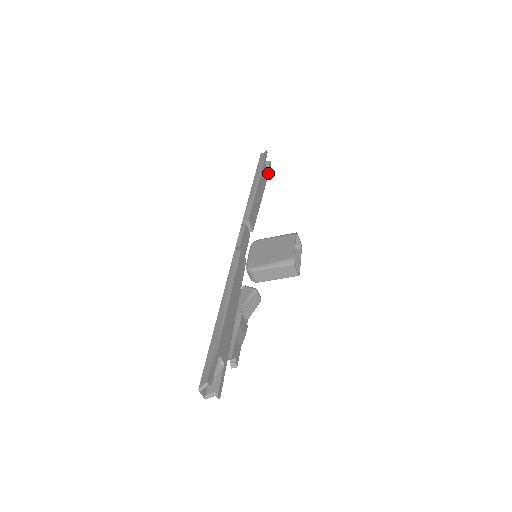
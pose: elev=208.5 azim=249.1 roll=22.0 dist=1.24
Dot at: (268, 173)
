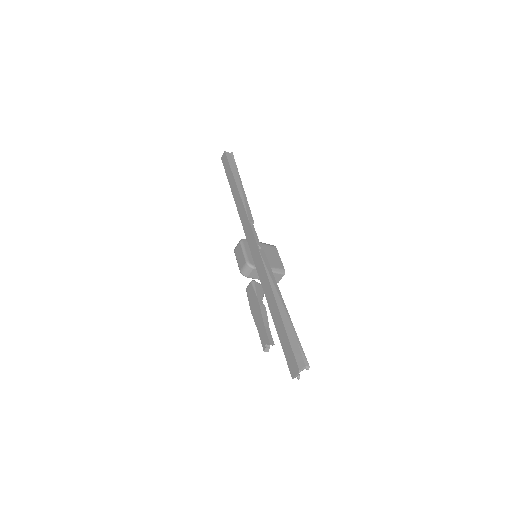
Dot at: occluded
